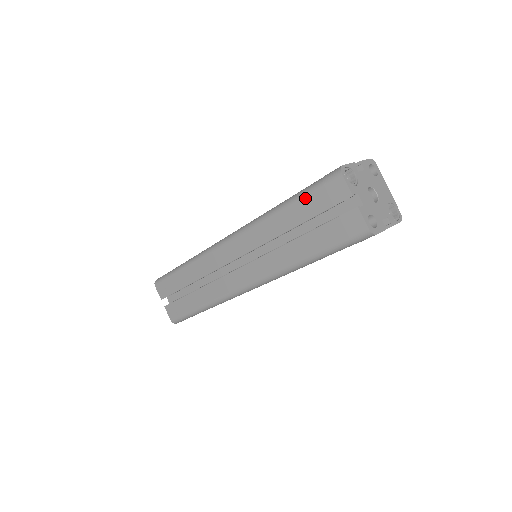
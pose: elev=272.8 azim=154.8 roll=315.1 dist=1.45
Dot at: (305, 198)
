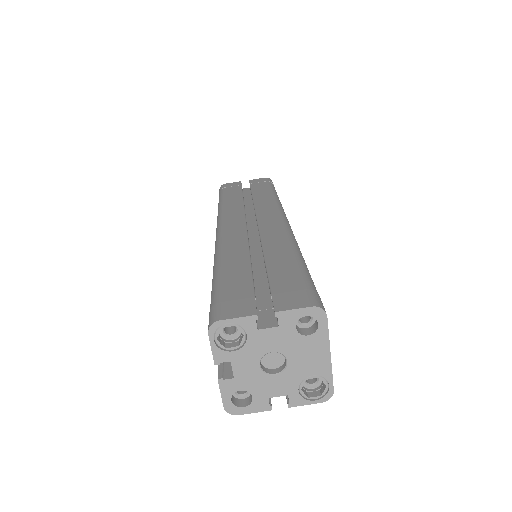
Dot at: occluded
